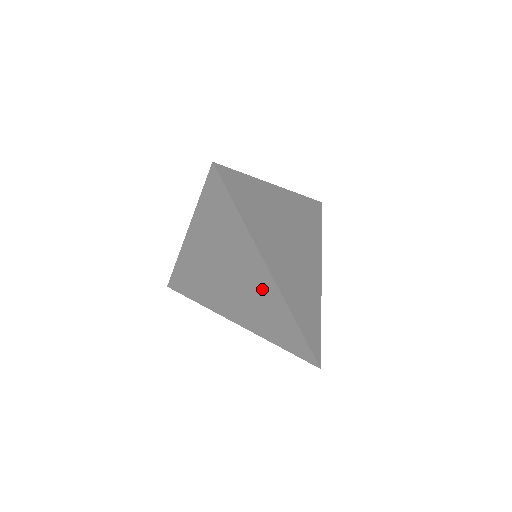
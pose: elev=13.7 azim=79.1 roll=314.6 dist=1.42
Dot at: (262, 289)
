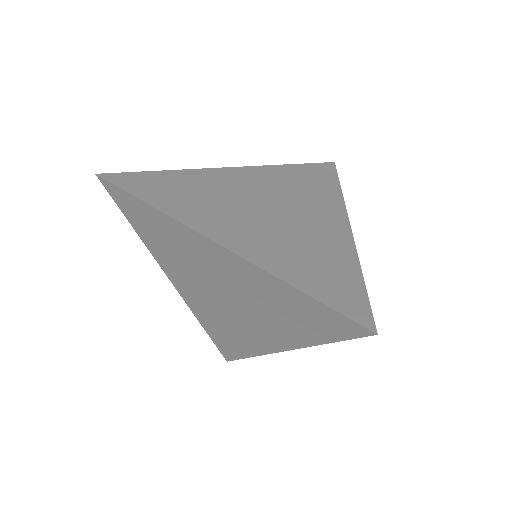
Dot at: (240, 276)
